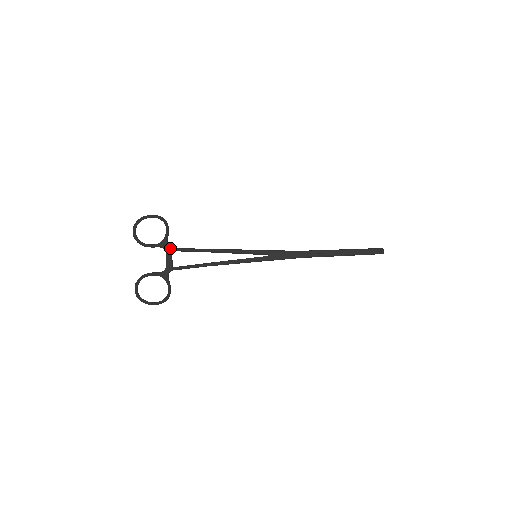
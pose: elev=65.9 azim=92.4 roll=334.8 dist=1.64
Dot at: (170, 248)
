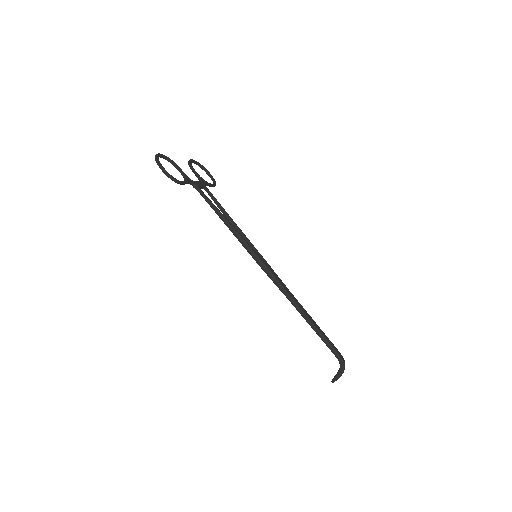
Dot at: occluded
